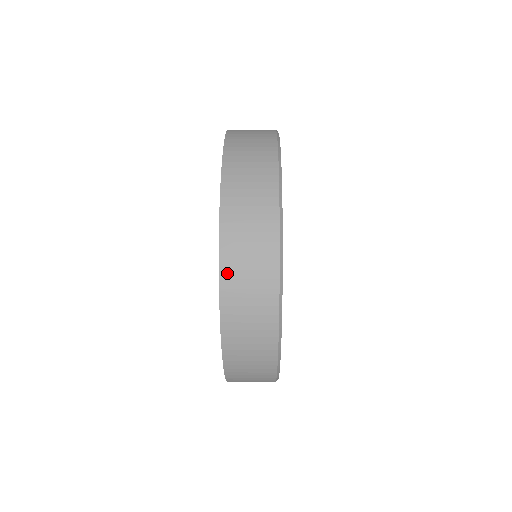
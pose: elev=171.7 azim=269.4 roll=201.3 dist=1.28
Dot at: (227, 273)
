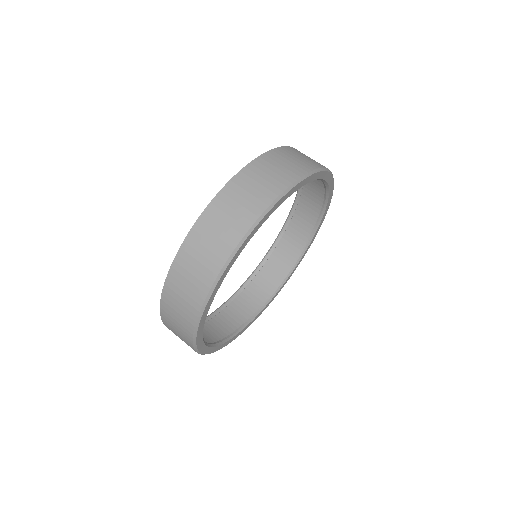
Dot at: (170, 284)
